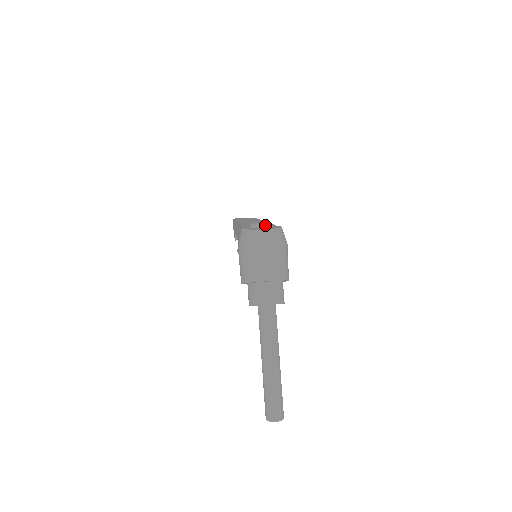
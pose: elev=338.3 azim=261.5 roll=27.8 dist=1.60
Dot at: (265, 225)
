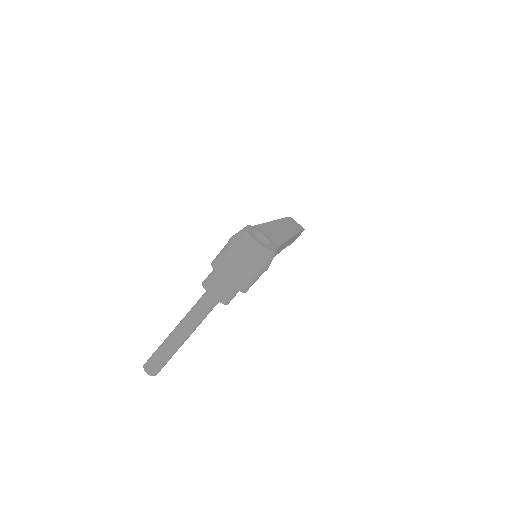
Dot at: (263, 238)
